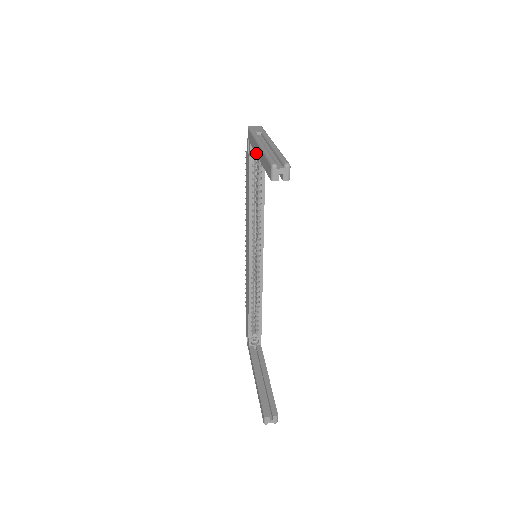
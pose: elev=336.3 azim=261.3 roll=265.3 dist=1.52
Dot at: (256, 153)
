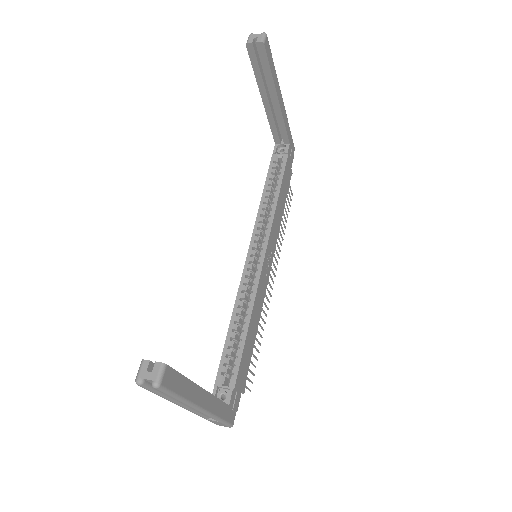
Dot at: (266, 112)
